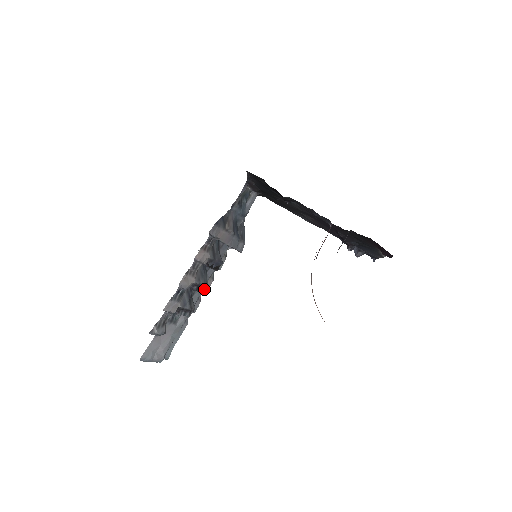
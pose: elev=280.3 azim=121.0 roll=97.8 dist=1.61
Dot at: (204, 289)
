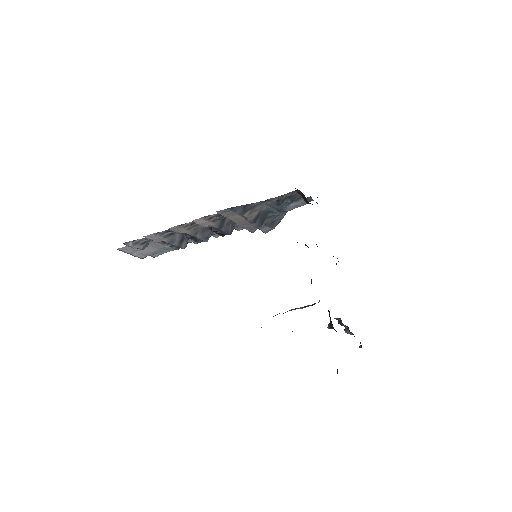
Dot at: (201, 241)
